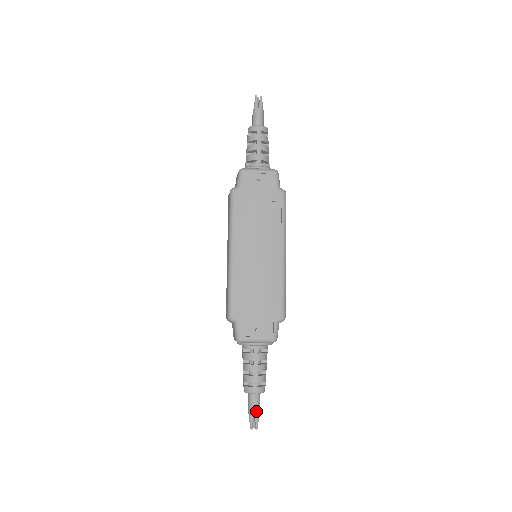
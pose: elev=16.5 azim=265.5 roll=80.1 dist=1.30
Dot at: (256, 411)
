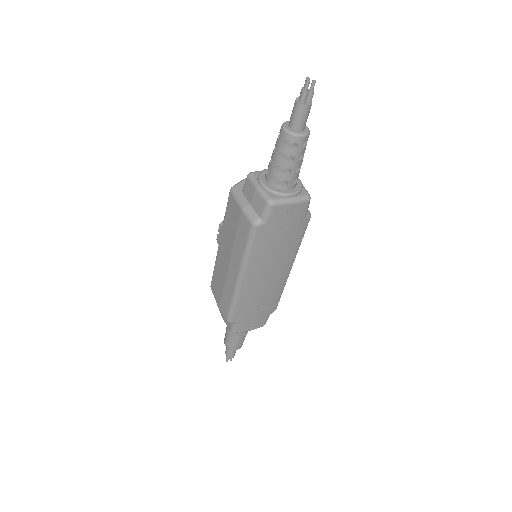
Dot at: (234, 355)
